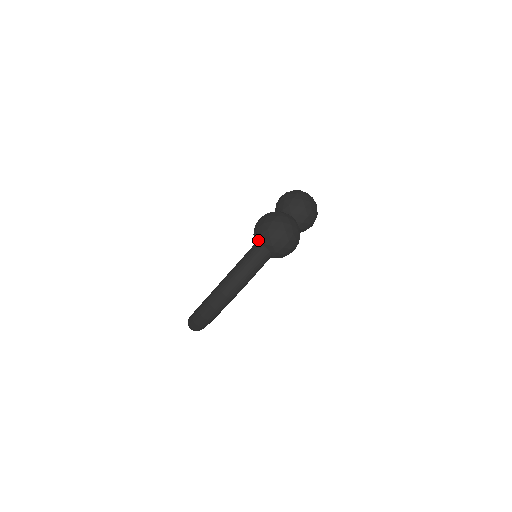
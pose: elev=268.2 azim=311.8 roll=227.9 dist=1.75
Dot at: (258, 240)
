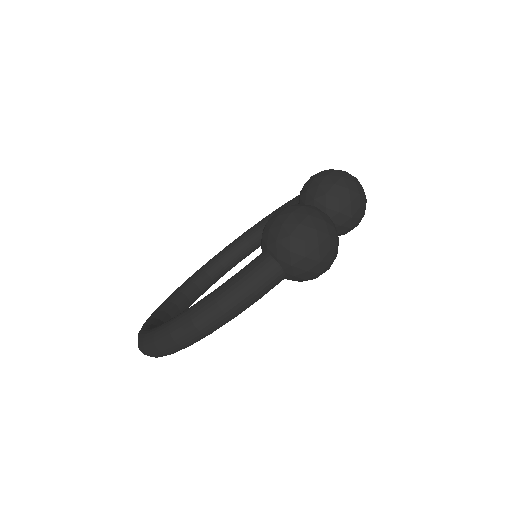
Dot at: (268, 249)
